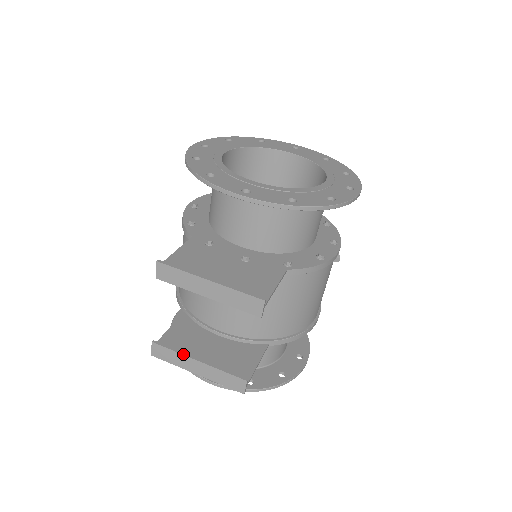
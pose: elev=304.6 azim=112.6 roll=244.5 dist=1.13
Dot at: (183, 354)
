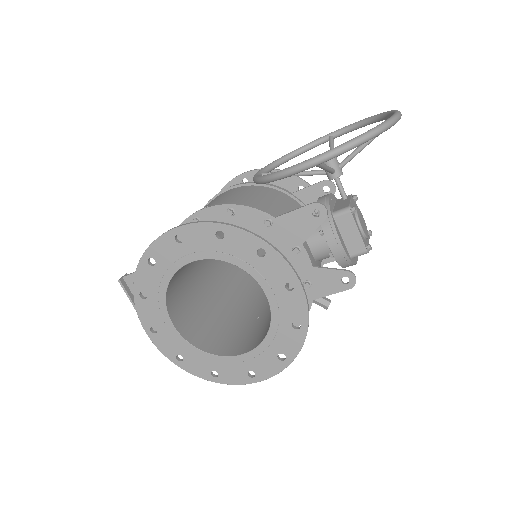
Dot at: occluded
